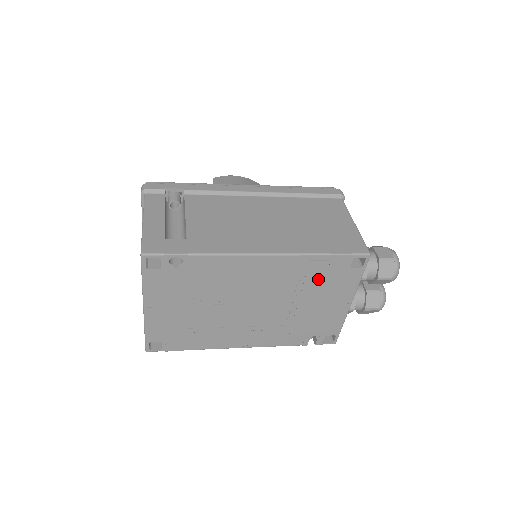
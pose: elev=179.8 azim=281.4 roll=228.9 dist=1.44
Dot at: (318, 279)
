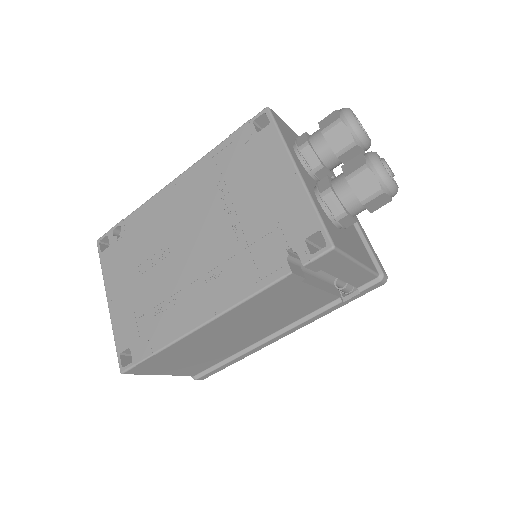
Dot at: (236, 168)
